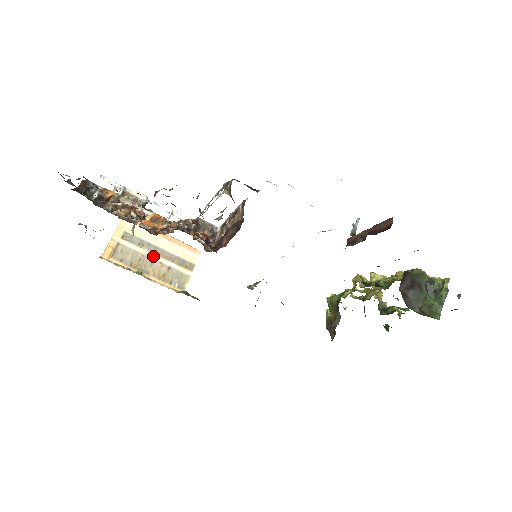
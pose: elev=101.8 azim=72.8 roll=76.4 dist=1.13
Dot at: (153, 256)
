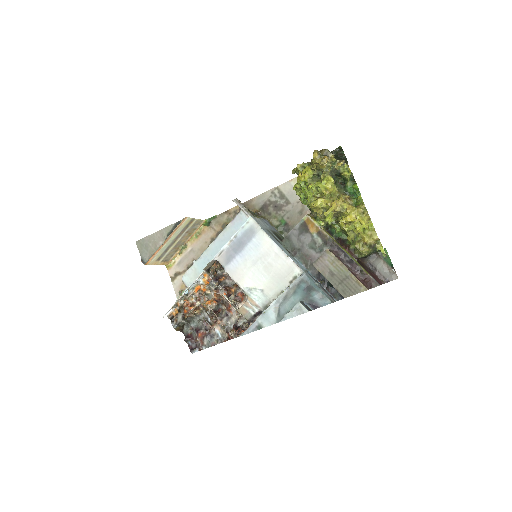
Dot at: (176, 242)
